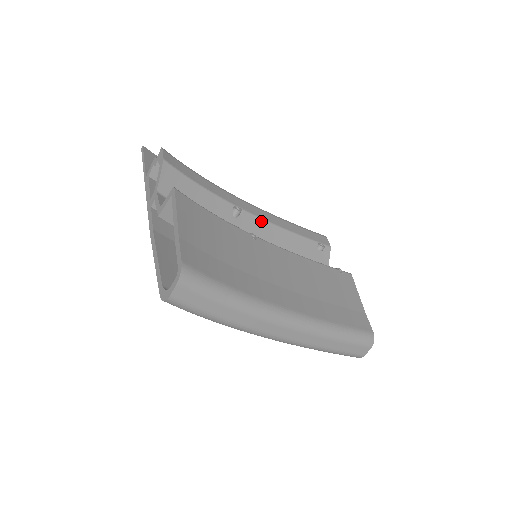
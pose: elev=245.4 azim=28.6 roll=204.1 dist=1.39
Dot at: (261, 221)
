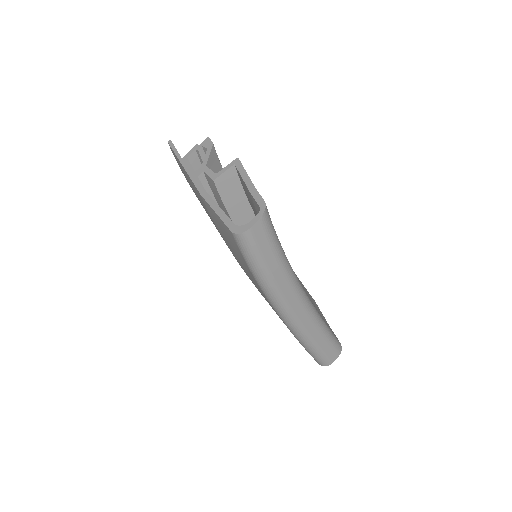
Dot at: occluded
